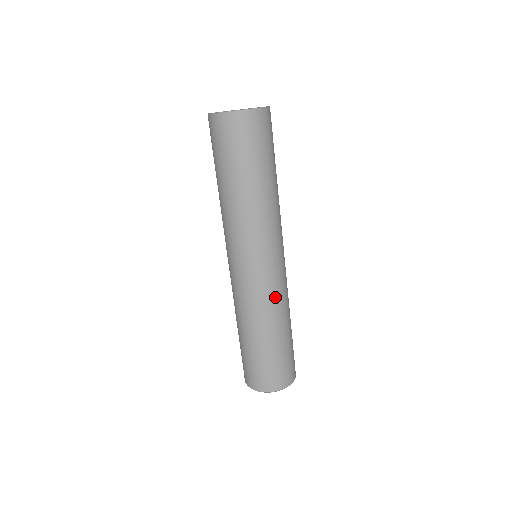
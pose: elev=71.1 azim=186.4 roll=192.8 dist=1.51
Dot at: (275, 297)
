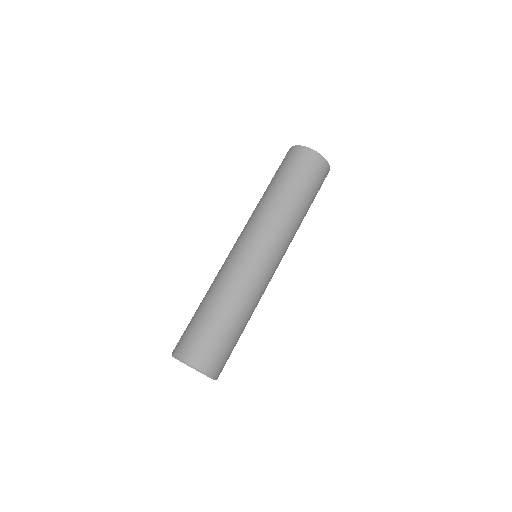
Dot at: (262, 293)
